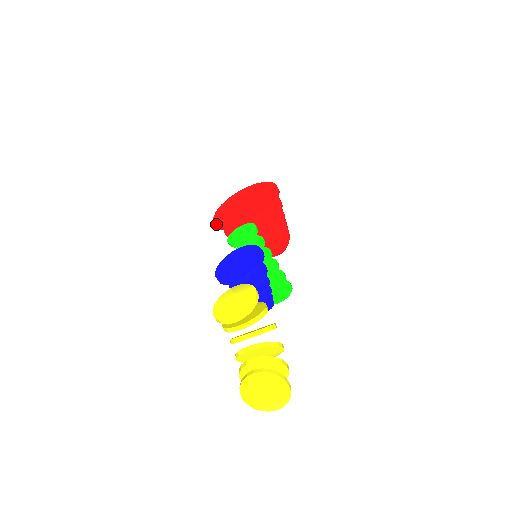
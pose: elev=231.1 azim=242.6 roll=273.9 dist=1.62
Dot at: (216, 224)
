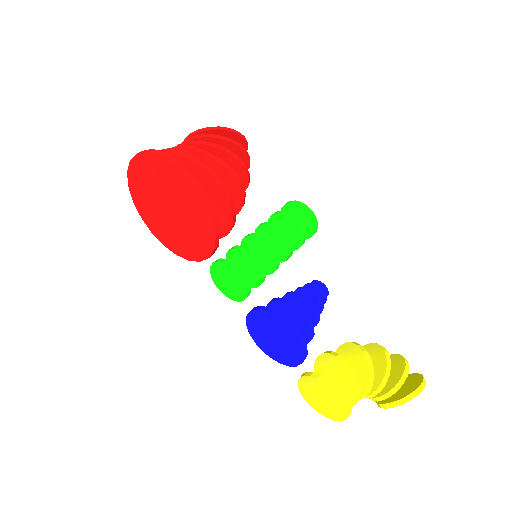
Dot at: (170, 250)
